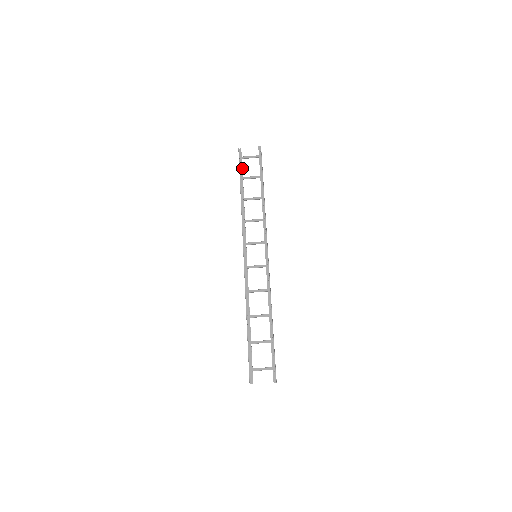
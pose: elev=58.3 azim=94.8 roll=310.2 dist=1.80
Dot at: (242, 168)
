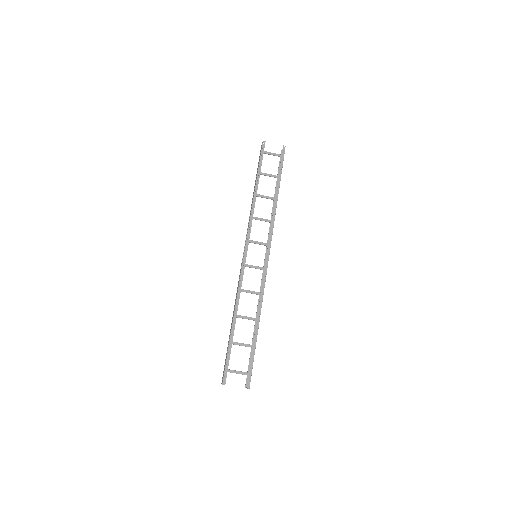
Dot at: occluded
